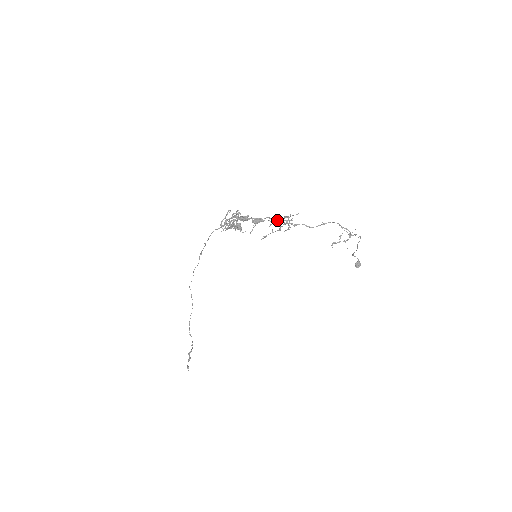
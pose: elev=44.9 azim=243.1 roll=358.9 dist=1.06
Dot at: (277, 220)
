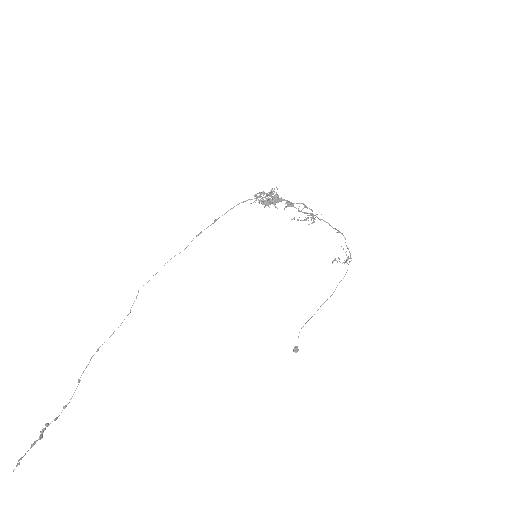
Dot at: (309, 208)
